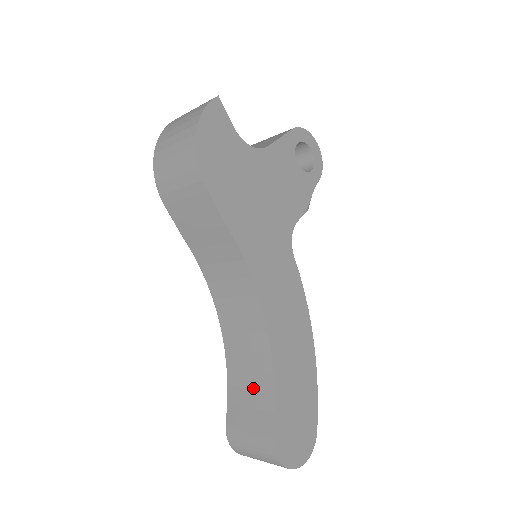
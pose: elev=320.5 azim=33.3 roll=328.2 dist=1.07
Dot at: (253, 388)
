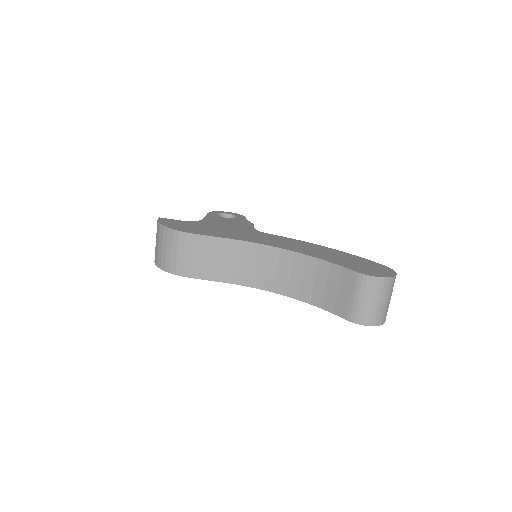
Dot at: (326, 282)
